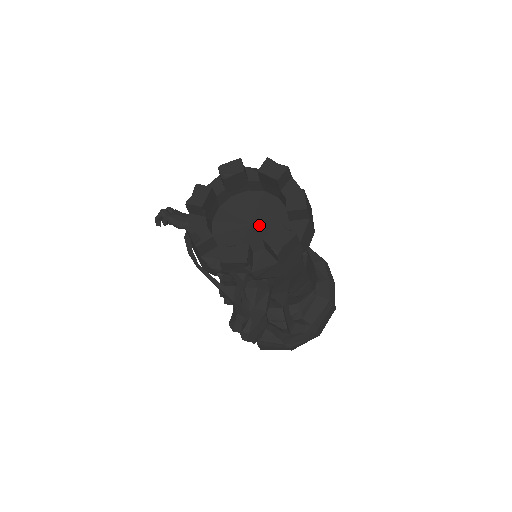
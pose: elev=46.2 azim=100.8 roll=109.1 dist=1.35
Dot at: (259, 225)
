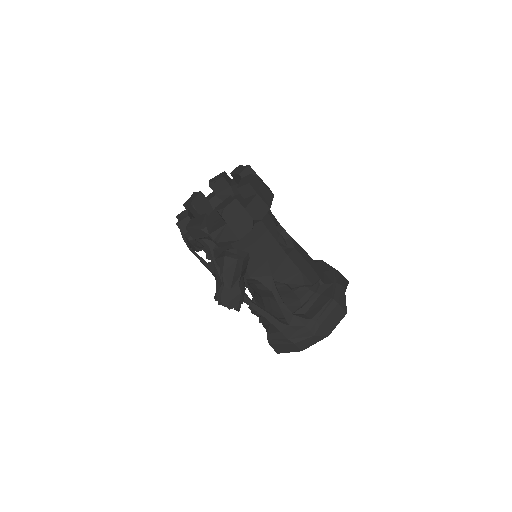
Dot at: occluded
